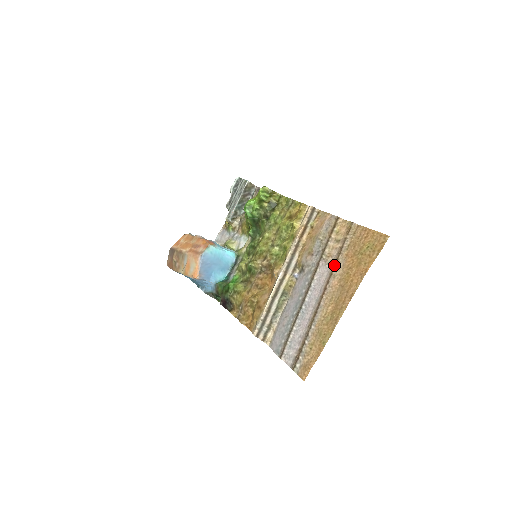
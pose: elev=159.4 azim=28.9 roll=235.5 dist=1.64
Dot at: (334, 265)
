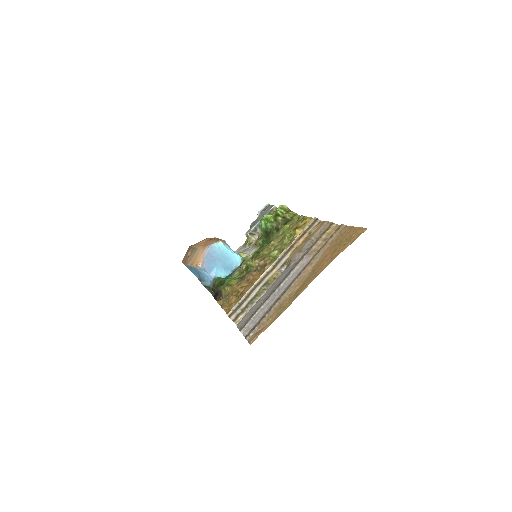
Dot at: (314, 256)
